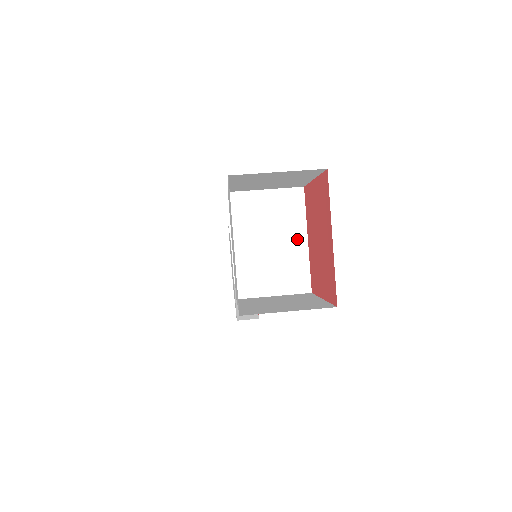
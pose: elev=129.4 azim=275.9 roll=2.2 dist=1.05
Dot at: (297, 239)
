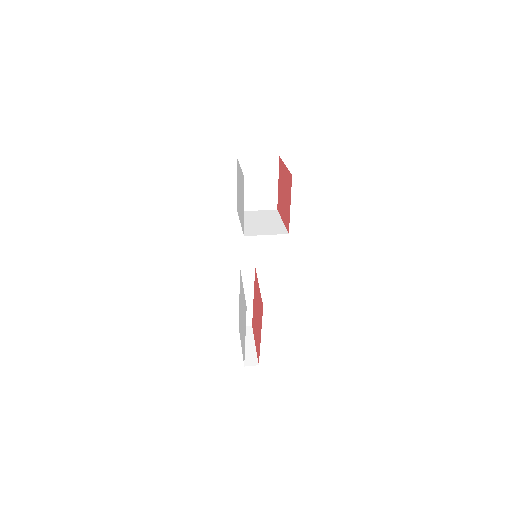
Dot at: (277, 221)
